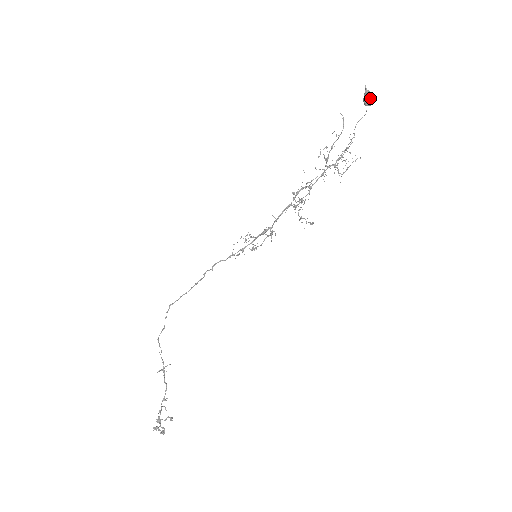
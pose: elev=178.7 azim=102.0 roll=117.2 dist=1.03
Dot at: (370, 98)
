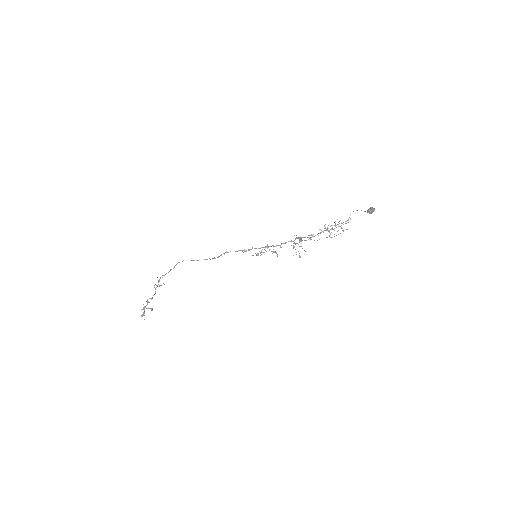
Dot at: occluded
